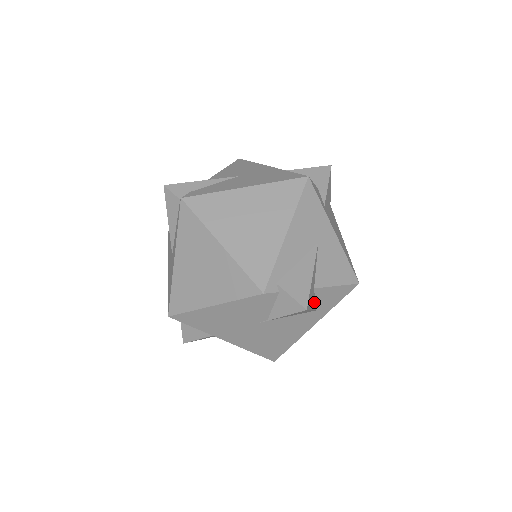
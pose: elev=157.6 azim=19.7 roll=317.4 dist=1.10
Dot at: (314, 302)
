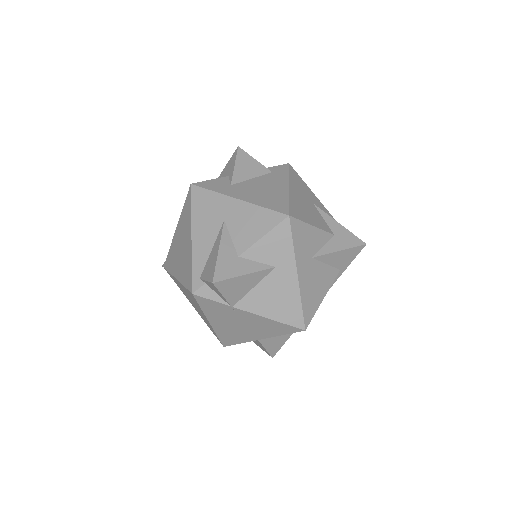
Dot at: (254, 265)
